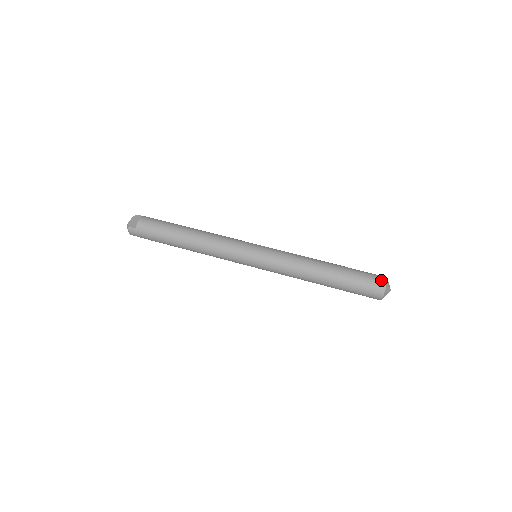
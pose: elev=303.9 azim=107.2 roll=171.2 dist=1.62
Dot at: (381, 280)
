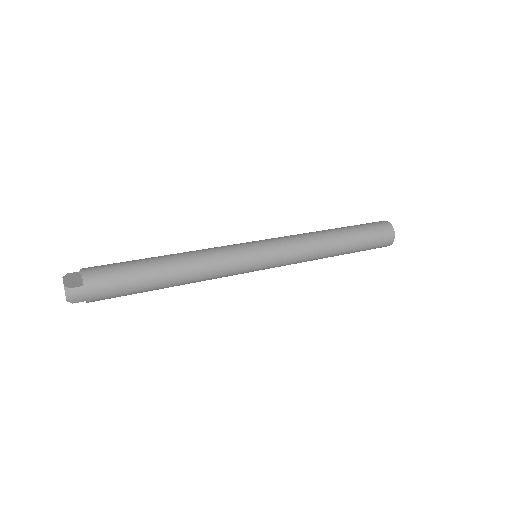
Dot at: (384, 223)
